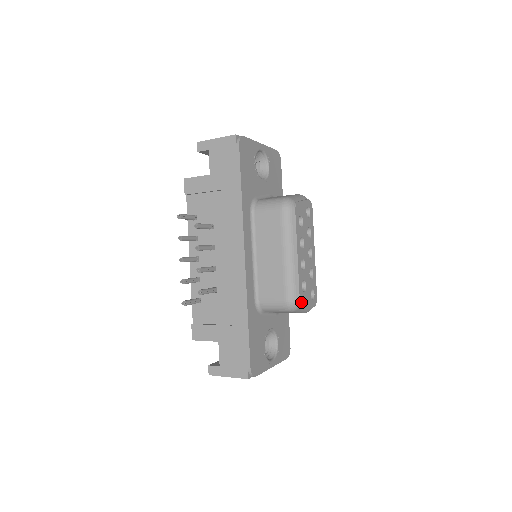
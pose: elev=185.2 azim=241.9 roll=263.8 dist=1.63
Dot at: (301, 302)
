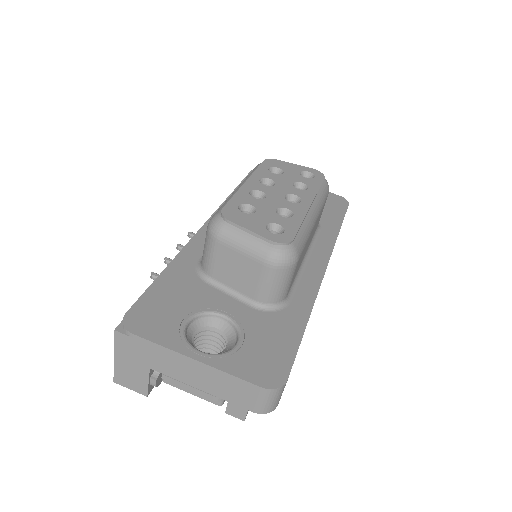
Dot at: (225, 215)
